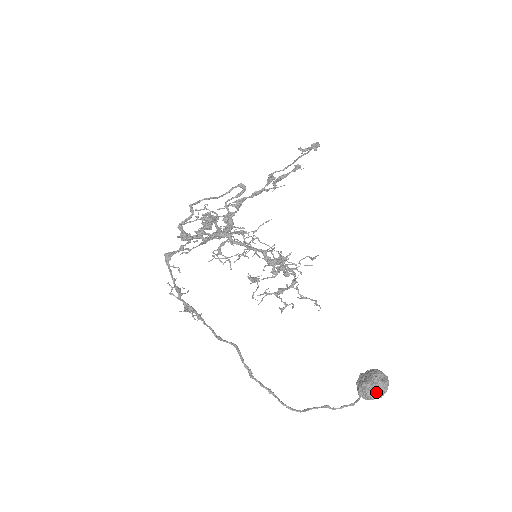
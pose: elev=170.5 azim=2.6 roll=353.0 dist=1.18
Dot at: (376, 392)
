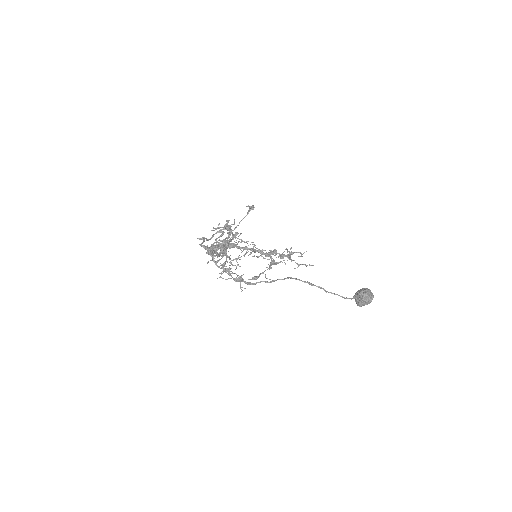
Dot at: (370, 293)
